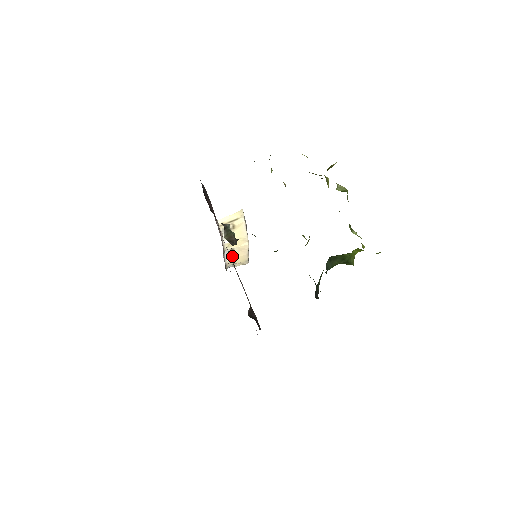
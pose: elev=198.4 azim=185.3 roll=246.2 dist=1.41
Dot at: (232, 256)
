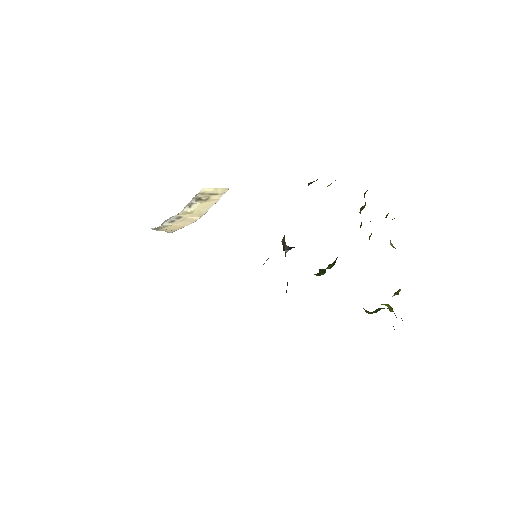
Dot at: (170, 222)
